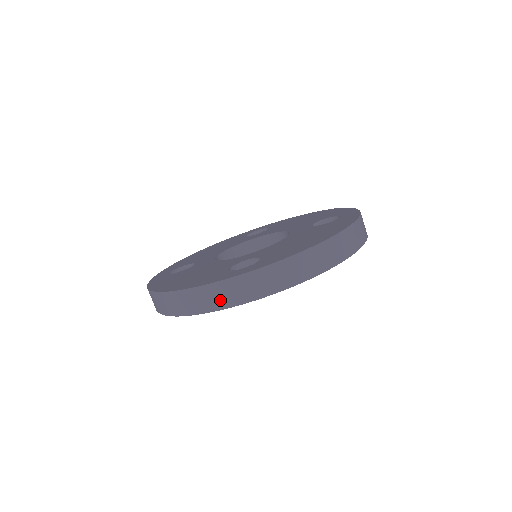
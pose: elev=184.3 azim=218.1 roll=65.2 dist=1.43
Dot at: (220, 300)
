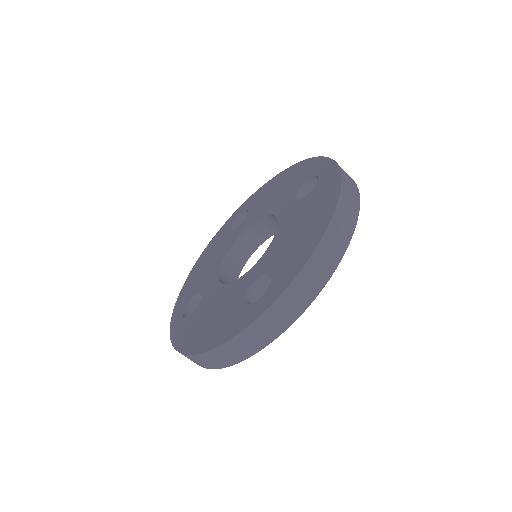
Dot at: (257, 342)
